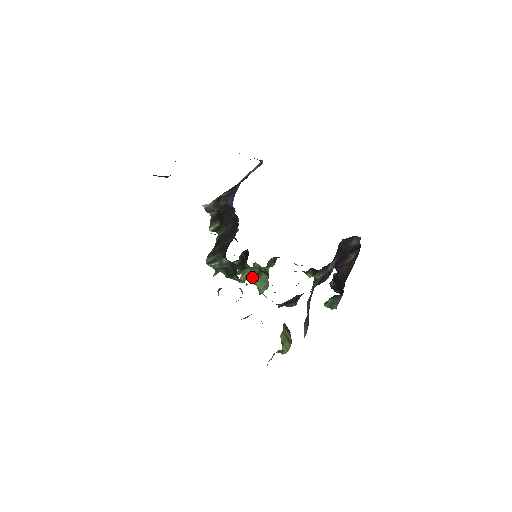
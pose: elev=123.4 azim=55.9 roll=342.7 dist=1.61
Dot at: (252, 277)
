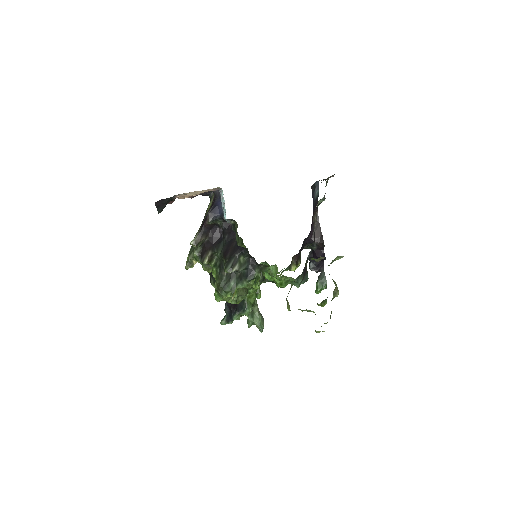
Dot at: (251, 308)
